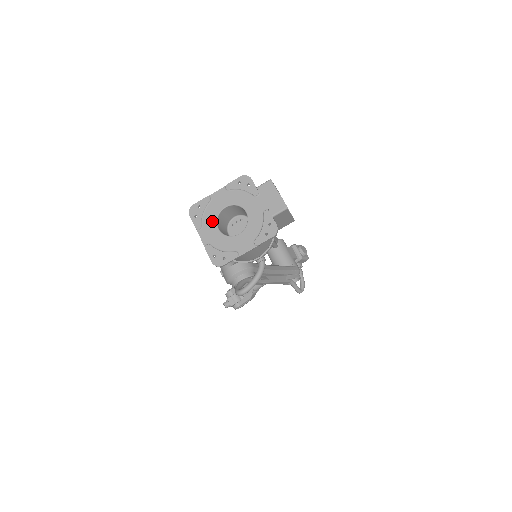
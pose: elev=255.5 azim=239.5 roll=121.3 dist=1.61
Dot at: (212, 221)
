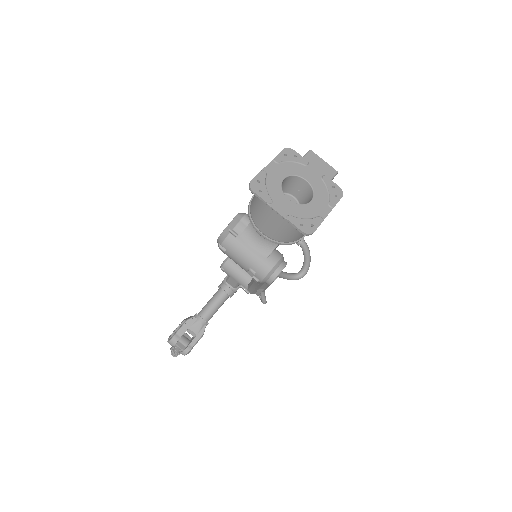
Dot at: (279, 193)
